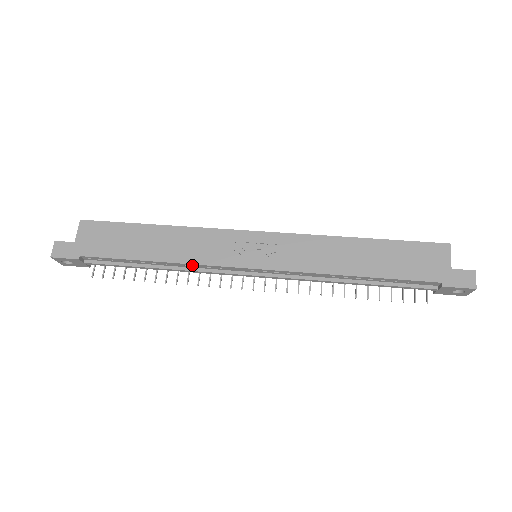
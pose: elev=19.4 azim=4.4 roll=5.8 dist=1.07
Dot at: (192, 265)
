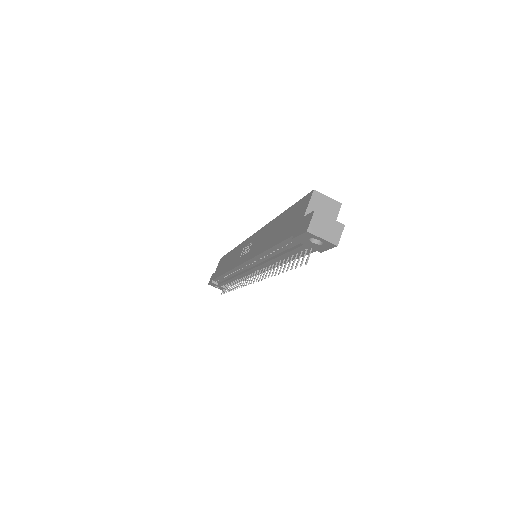
Dot at: (231, 272)
